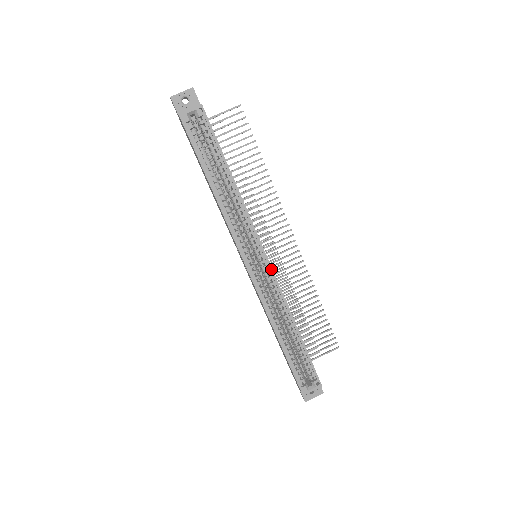
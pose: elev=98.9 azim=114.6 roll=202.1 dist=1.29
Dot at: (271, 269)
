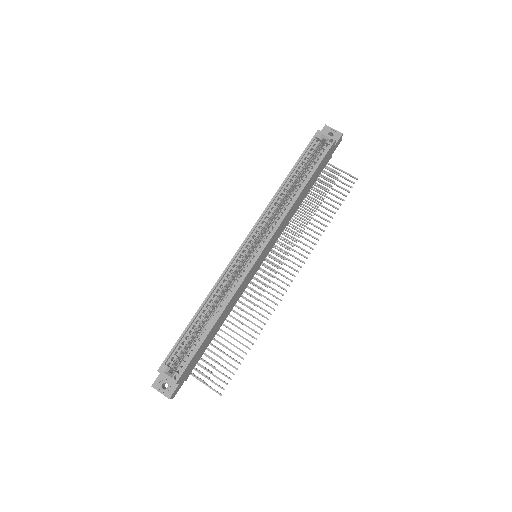
Dot at: (253, 264)
